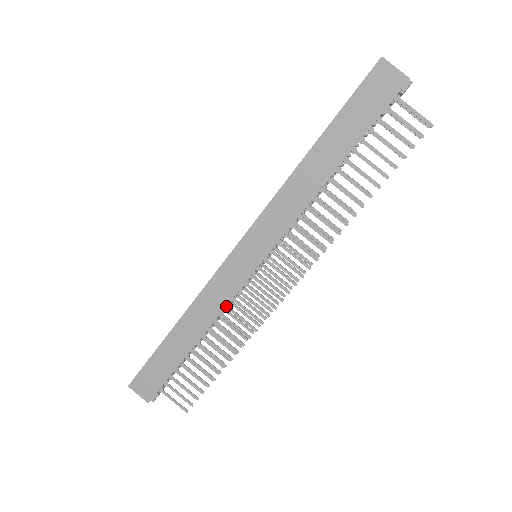
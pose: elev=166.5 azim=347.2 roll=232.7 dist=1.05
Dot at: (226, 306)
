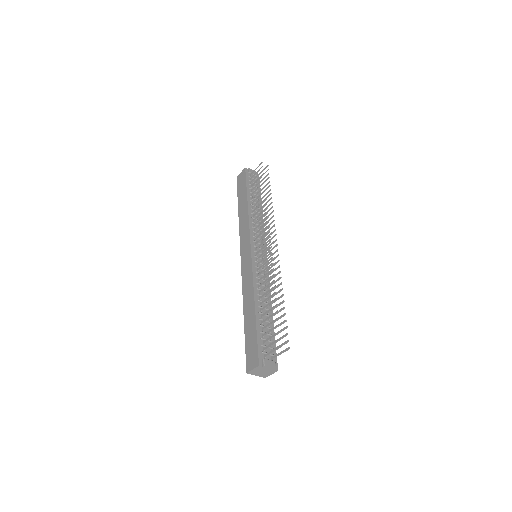
Dot at: (257, 281)
